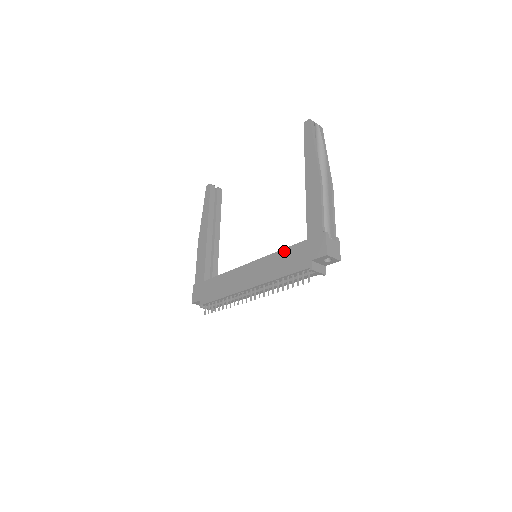
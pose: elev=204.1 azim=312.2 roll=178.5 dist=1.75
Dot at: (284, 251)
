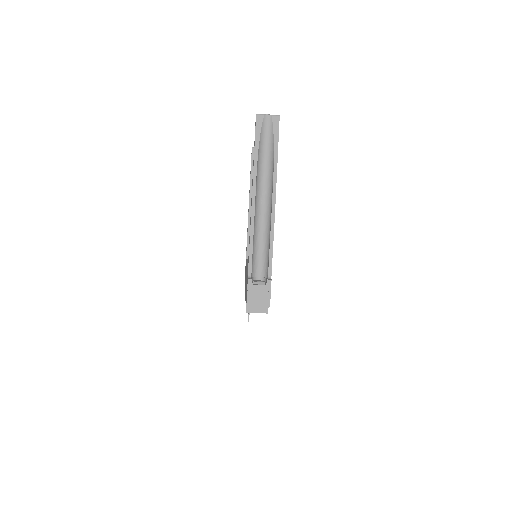
Dot at: occluded
